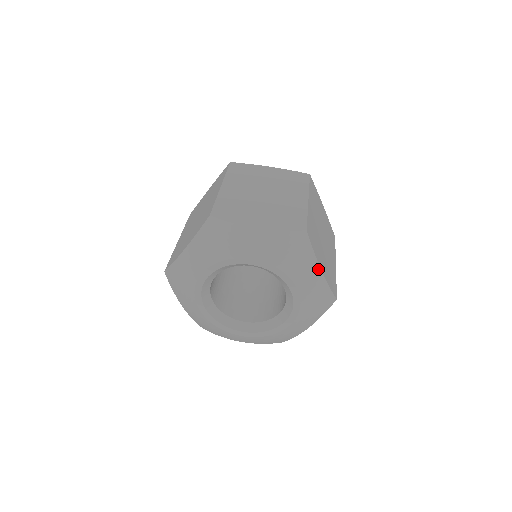
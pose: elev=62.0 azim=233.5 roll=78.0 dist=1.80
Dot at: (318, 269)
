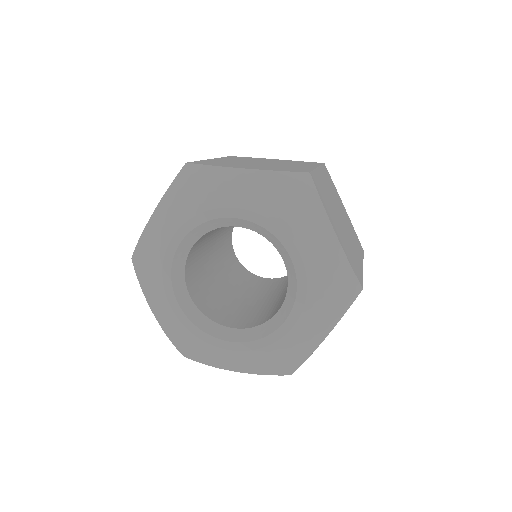
Dot at: (329, 228)
